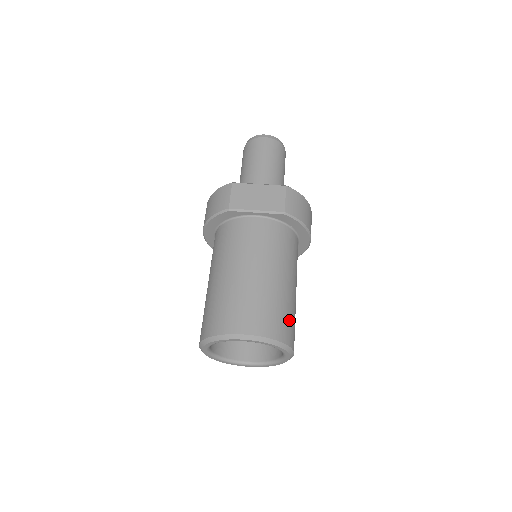
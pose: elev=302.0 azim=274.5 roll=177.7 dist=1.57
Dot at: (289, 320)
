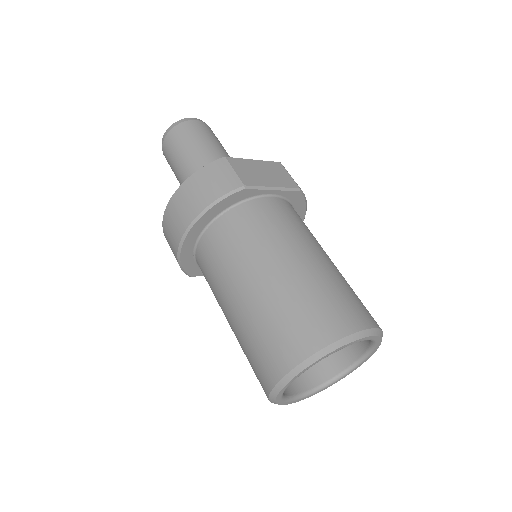
Dot at: occluded
